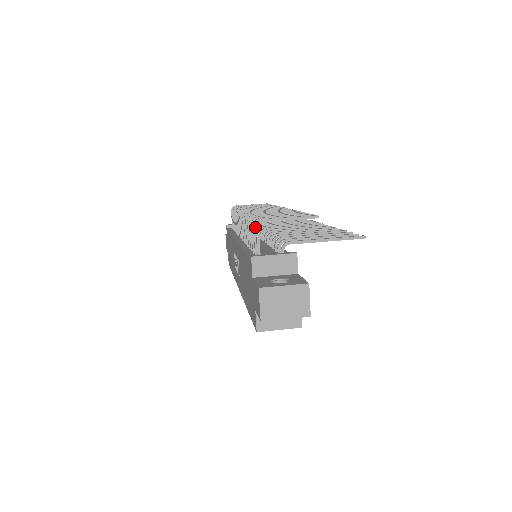
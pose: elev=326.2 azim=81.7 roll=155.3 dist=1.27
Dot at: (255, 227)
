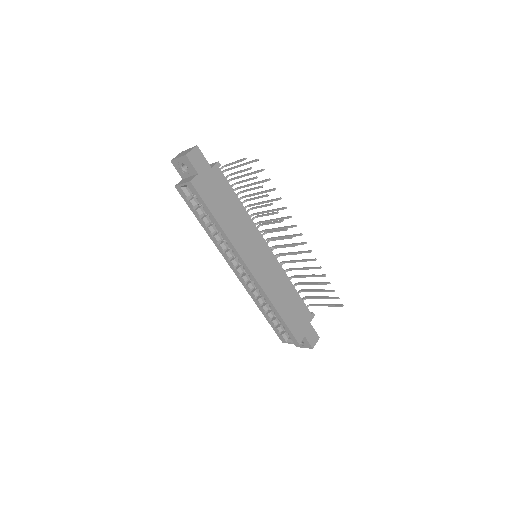
Dot at: (226, 177)
